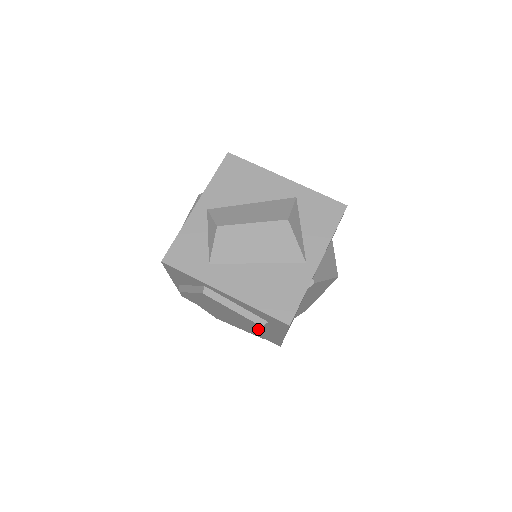
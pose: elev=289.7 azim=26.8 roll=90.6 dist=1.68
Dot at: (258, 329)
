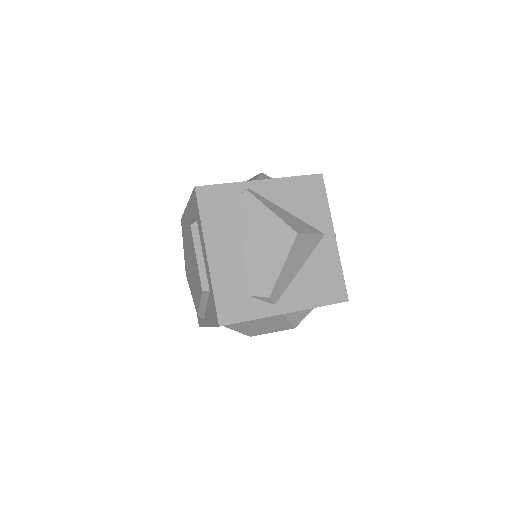
Dot at: (194, 249)
